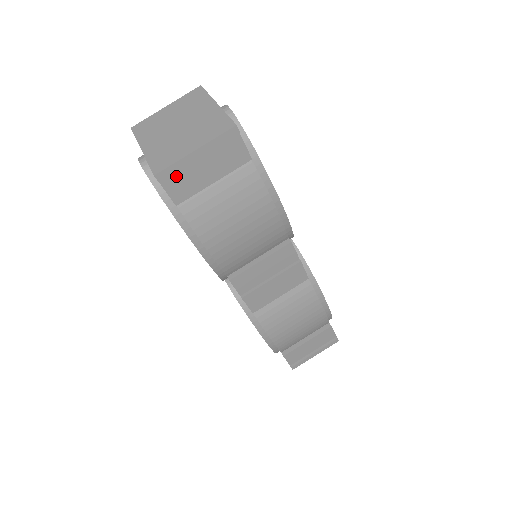
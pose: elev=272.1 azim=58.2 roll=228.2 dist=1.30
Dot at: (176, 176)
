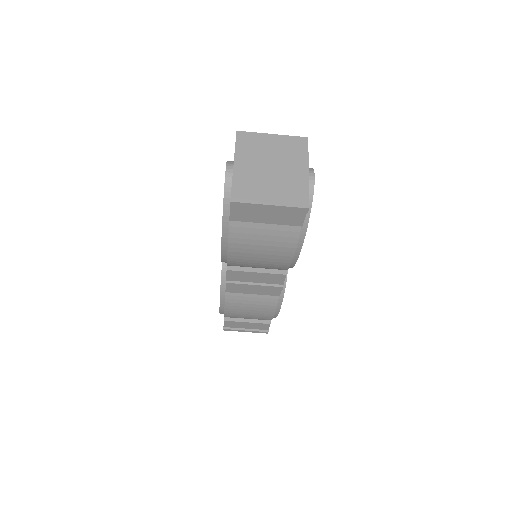
Dot at: (244, 208)
